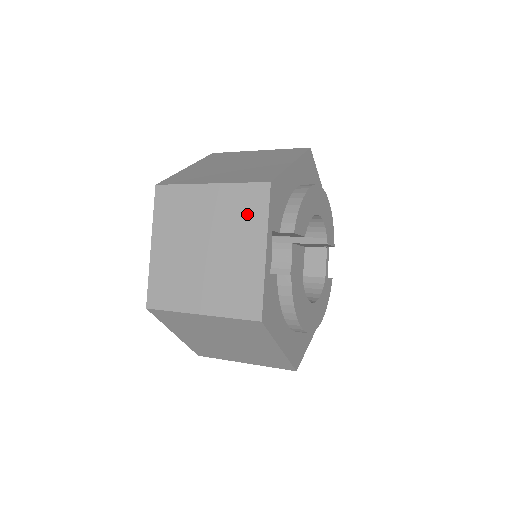
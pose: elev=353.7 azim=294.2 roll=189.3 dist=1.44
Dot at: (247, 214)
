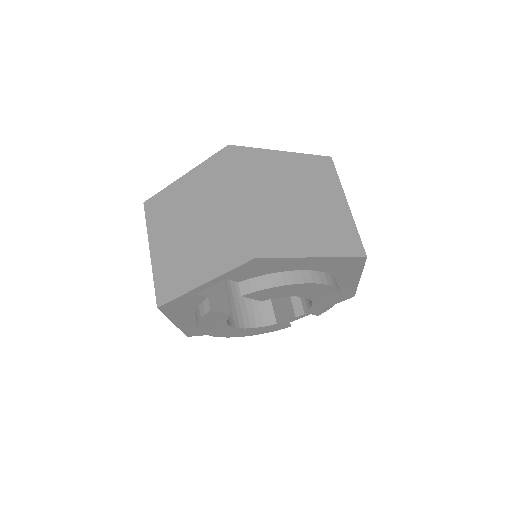
Dot at: (226, 250)
